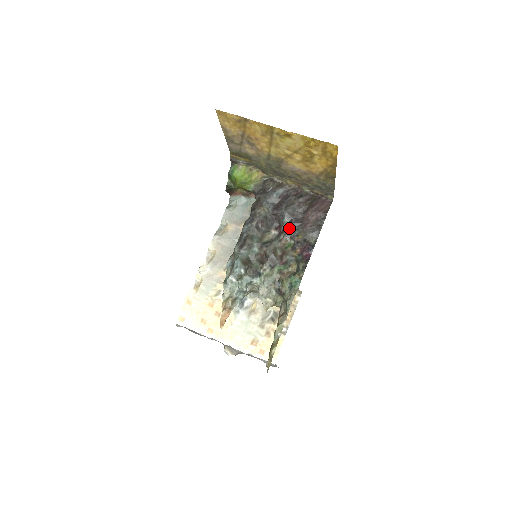
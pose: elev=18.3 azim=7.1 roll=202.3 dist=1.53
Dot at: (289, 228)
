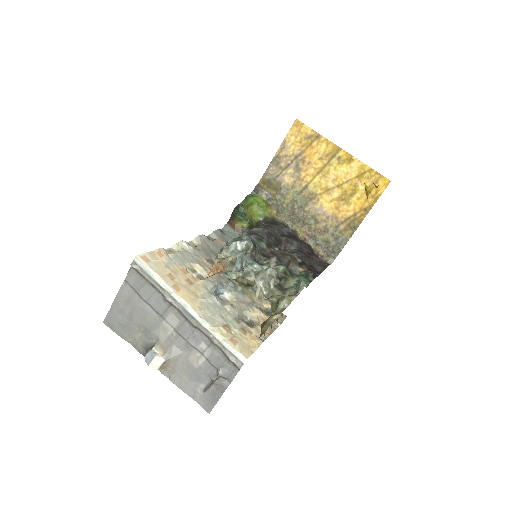
Dot at: (297, 252)
